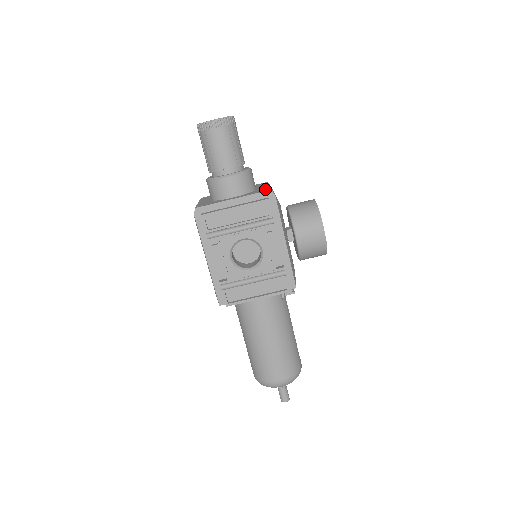
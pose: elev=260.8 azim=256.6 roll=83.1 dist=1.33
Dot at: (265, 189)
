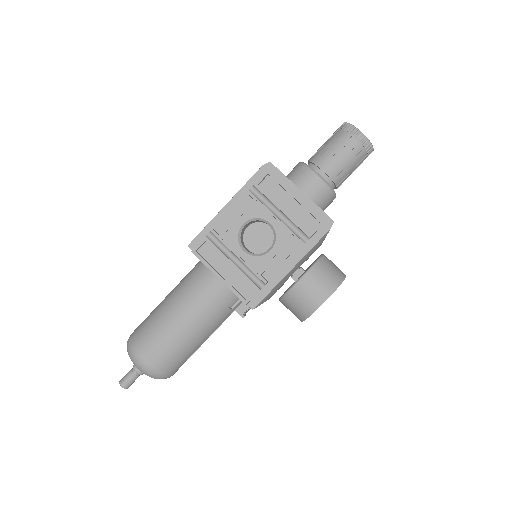
Dot at: occluded
